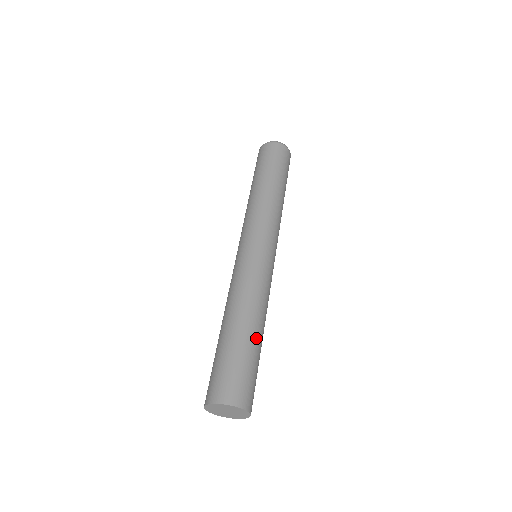
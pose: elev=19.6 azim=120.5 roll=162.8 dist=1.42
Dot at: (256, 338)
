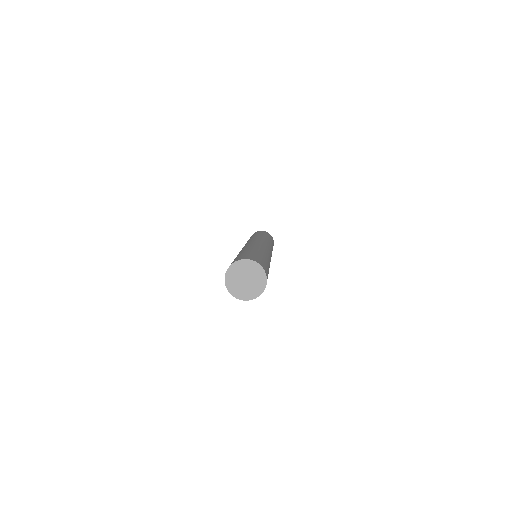
Dot at: (267, 262)
